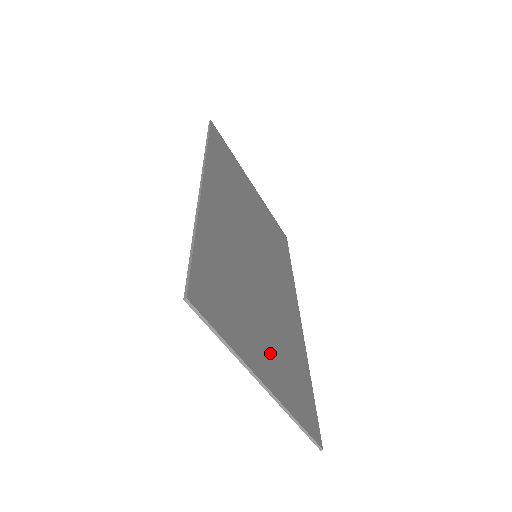
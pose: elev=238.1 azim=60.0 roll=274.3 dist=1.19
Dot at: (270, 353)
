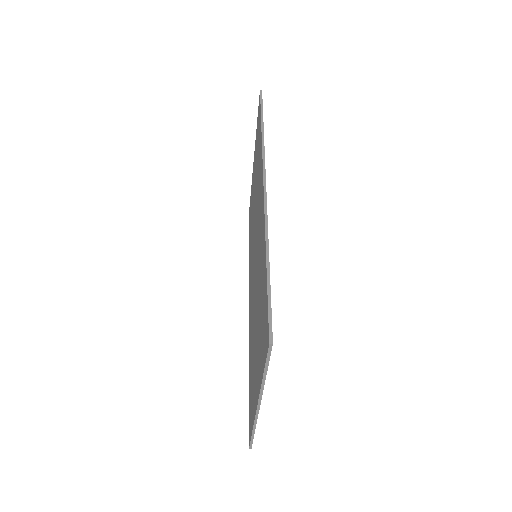
Dot at: occluded
